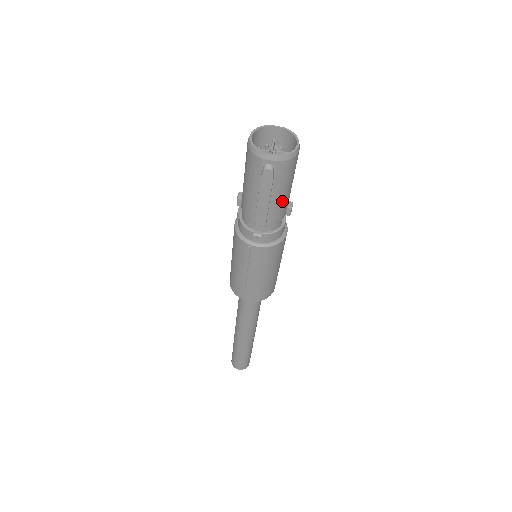
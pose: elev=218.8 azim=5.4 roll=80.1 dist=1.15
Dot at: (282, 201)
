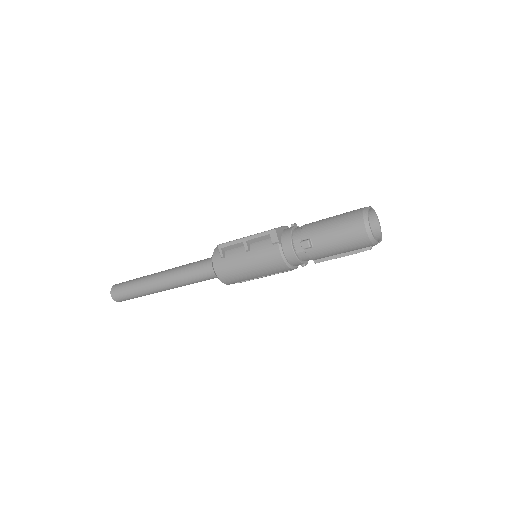
Dot at: occluded
